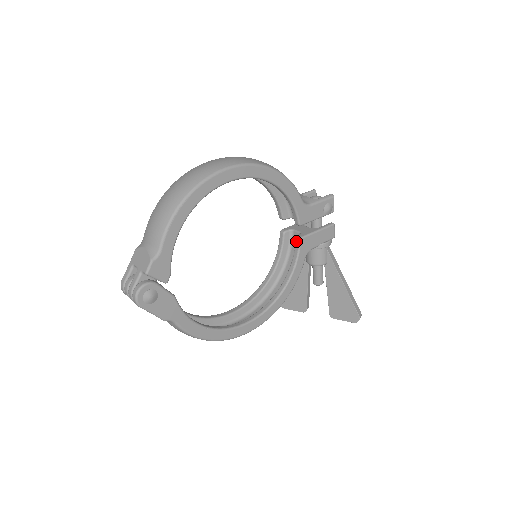
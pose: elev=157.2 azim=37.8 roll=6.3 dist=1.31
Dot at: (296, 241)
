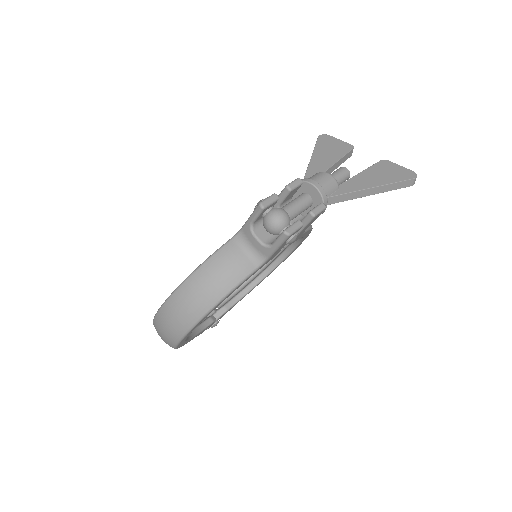
Dot at: occluded
